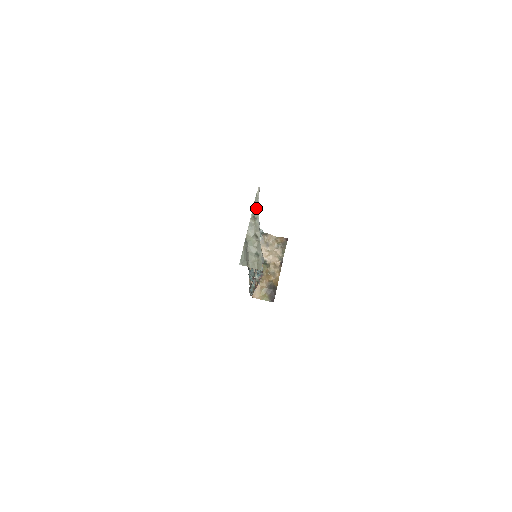
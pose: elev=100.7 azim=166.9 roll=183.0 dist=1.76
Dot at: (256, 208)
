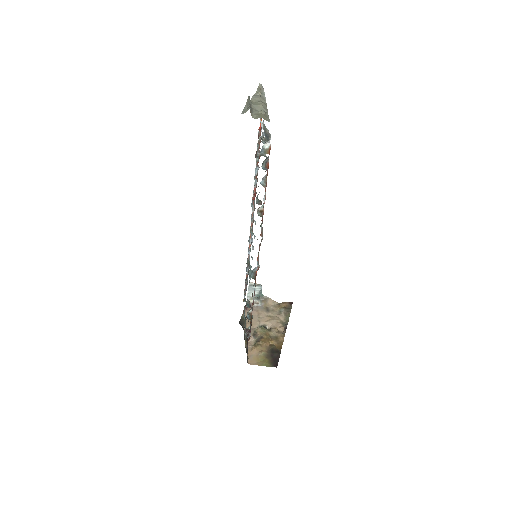
Dot at: (262, 89)
